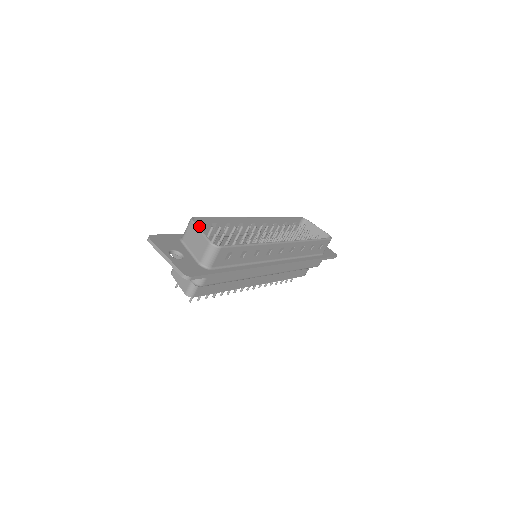
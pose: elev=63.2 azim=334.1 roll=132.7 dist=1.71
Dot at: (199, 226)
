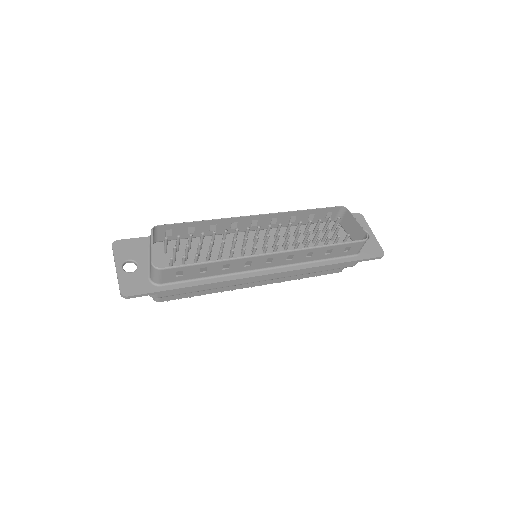
Dot at: (170, 231)
